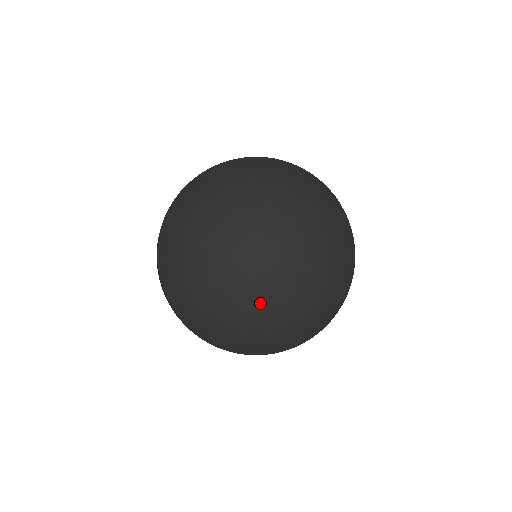
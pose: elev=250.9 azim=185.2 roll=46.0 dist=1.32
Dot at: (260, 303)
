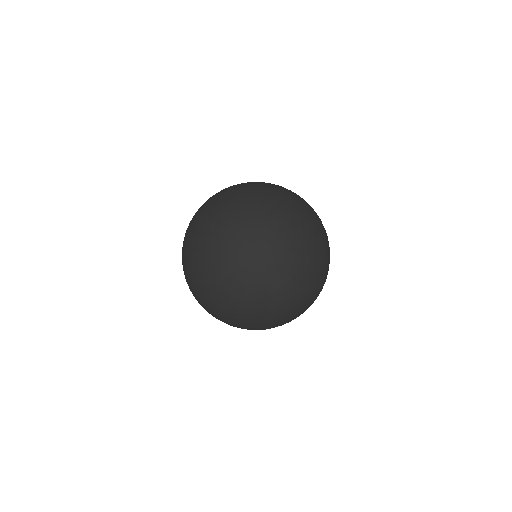
Dot at: (301, 225)
